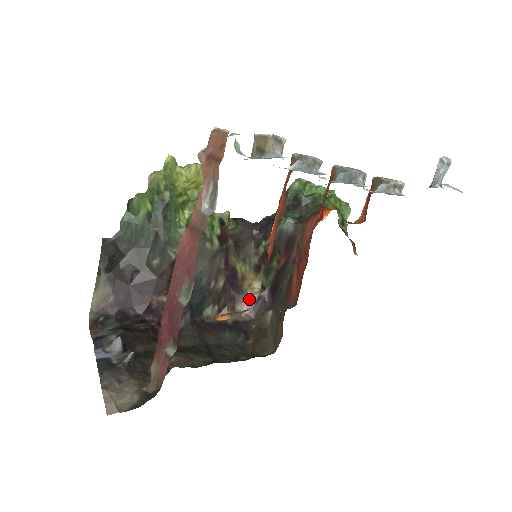
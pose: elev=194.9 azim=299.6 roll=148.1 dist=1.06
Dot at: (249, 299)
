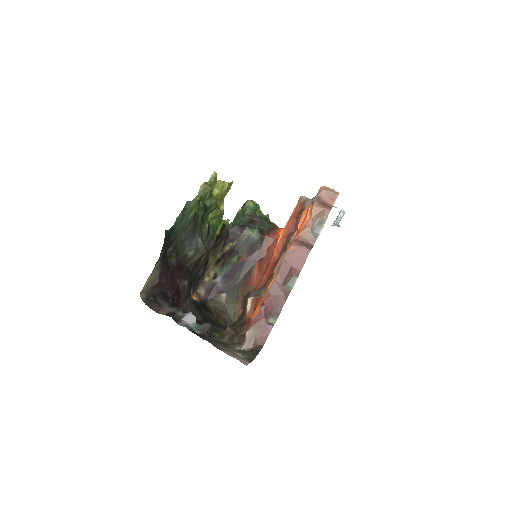
Dot at: (206, 284)
